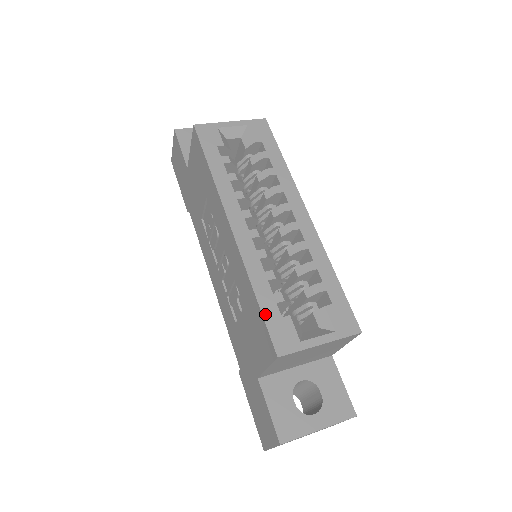
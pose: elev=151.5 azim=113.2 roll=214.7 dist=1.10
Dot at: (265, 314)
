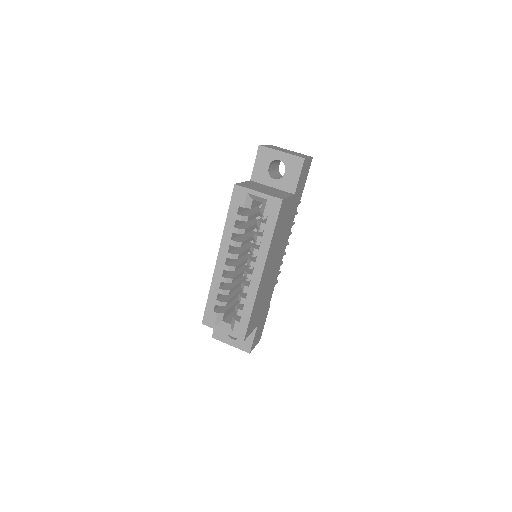
Dot at: (207, 305)
